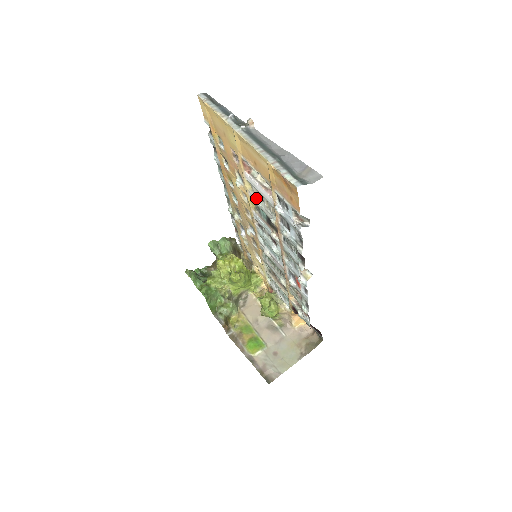
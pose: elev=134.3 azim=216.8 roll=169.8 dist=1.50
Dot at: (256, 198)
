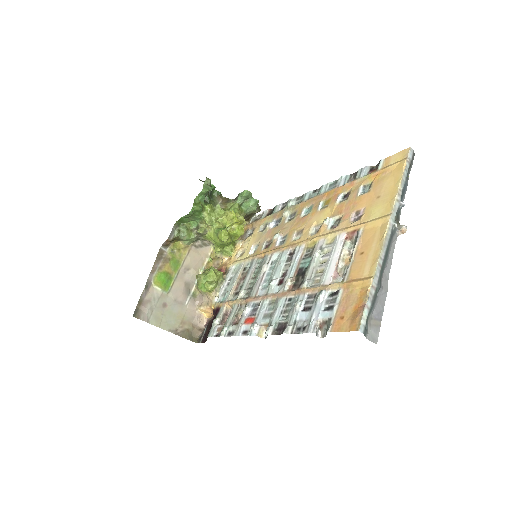
Dot at: (321, 252)
